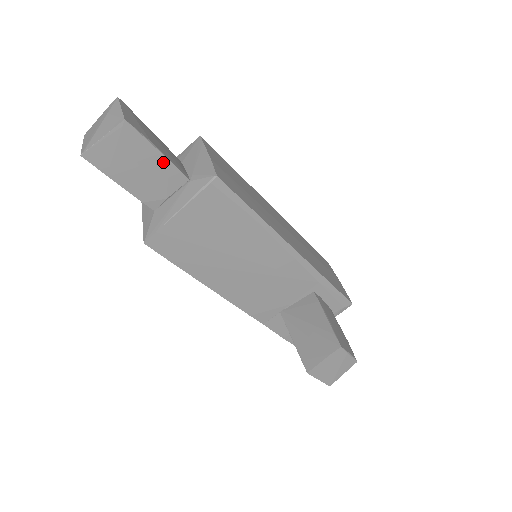
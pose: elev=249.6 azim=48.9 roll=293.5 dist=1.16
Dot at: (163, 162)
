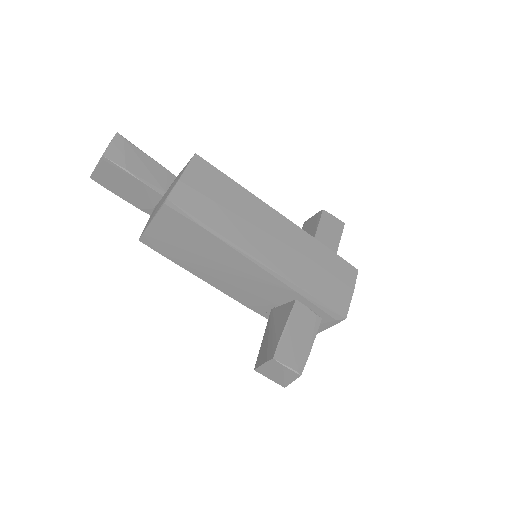
Dot at: (139, 183)
